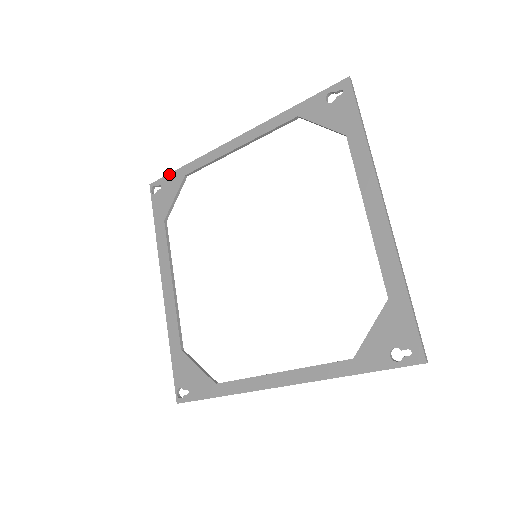
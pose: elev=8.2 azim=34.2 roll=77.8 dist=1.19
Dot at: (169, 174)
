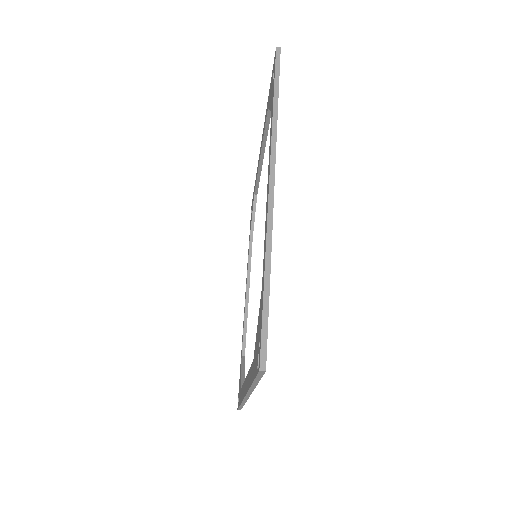
Dot at: (239, 379)
